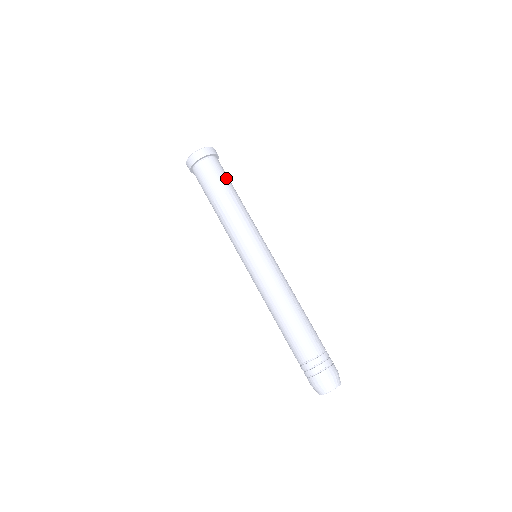
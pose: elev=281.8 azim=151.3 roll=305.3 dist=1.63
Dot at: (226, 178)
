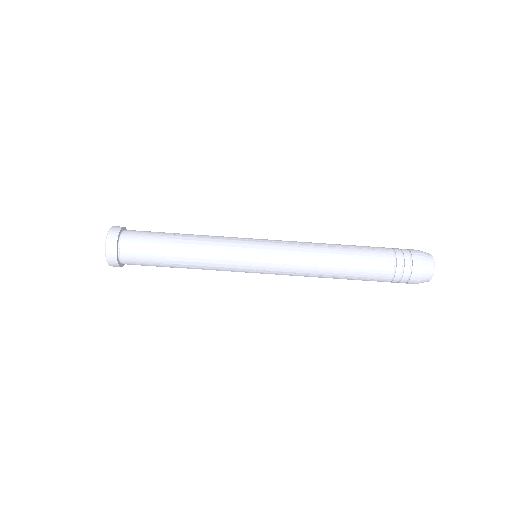
Dot at: (152, 252)
